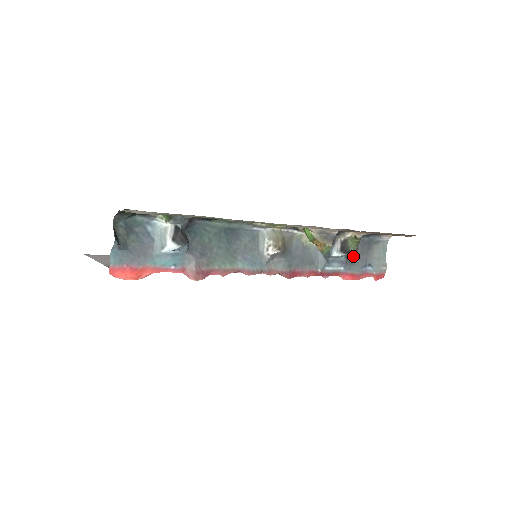
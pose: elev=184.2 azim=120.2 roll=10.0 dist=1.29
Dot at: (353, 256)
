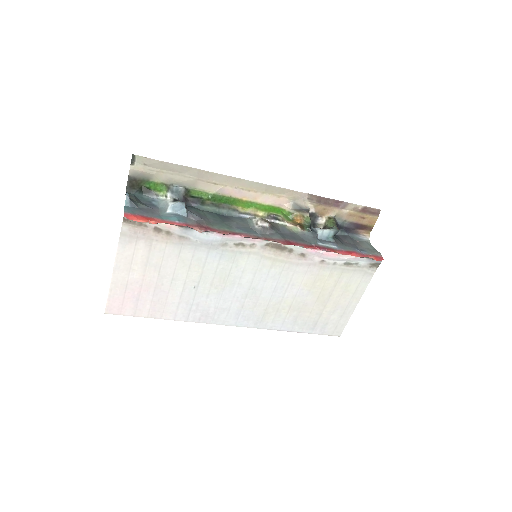
Dot at: (336, 230)
